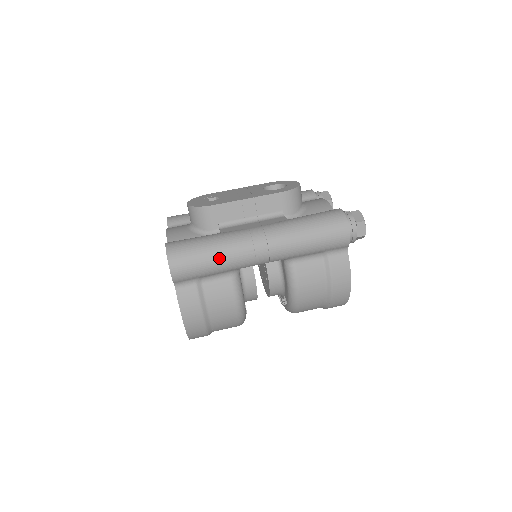
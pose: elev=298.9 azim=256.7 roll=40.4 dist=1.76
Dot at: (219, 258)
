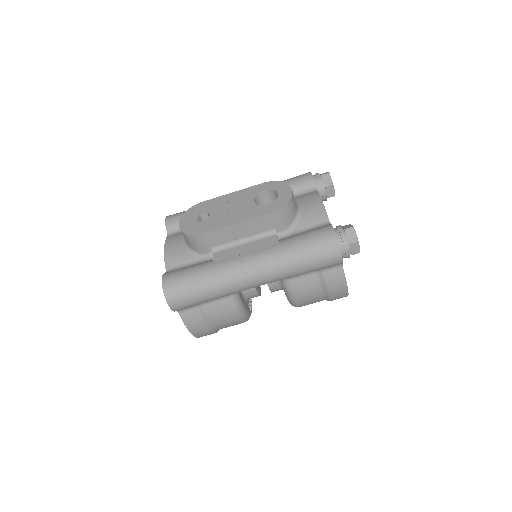
Dot at: (213, 292)
